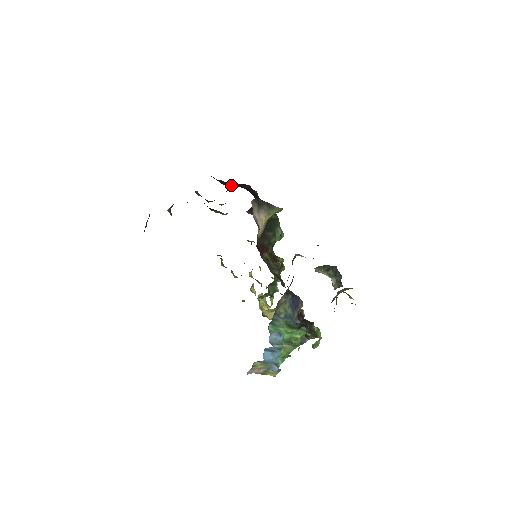
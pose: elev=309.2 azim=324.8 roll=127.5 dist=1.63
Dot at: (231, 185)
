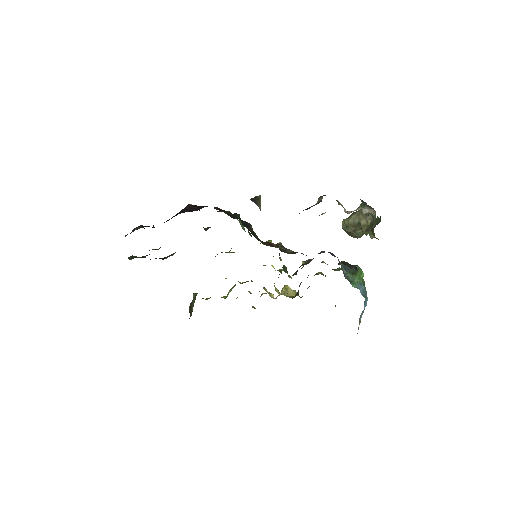
Dot at: occluded
